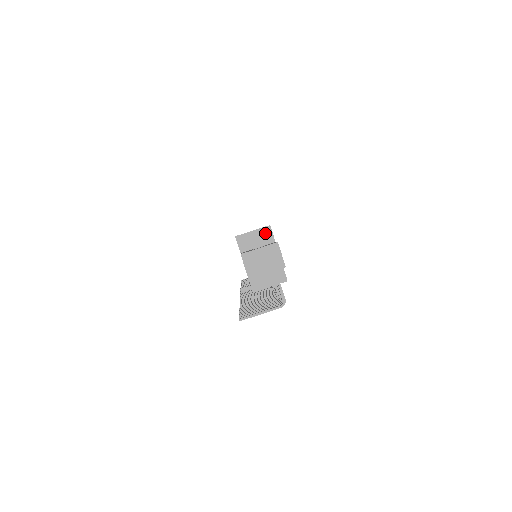
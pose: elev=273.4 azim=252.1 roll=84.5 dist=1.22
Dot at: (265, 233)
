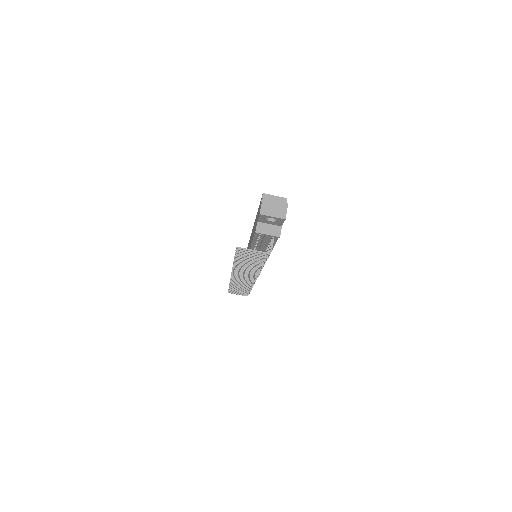
Dot at: (282, 201)
